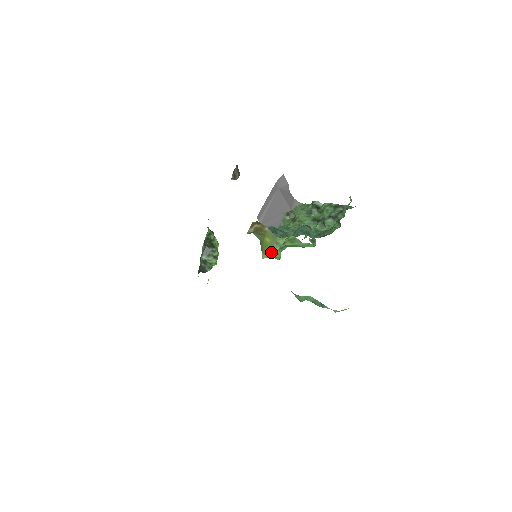
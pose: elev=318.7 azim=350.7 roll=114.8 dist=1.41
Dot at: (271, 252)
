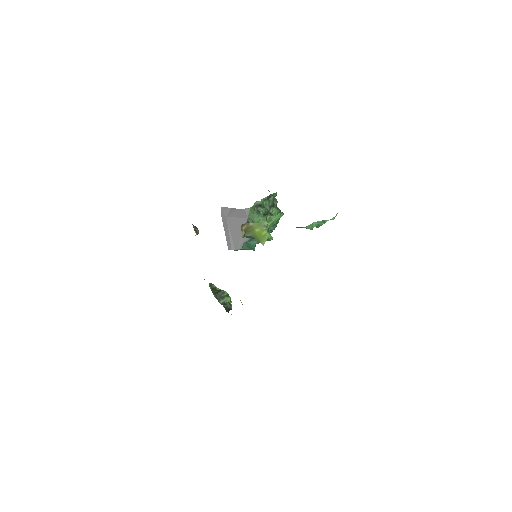
Dot at: (265, 235)
